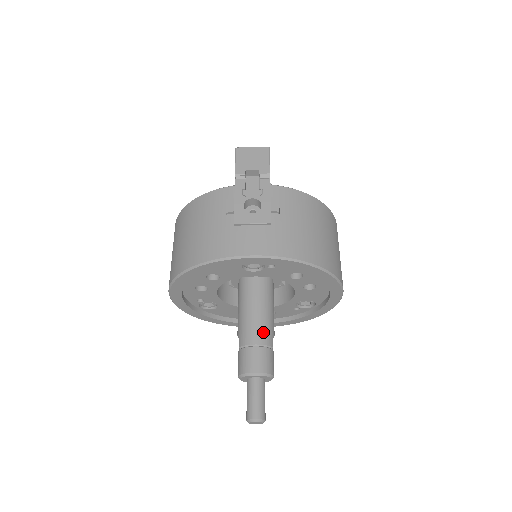
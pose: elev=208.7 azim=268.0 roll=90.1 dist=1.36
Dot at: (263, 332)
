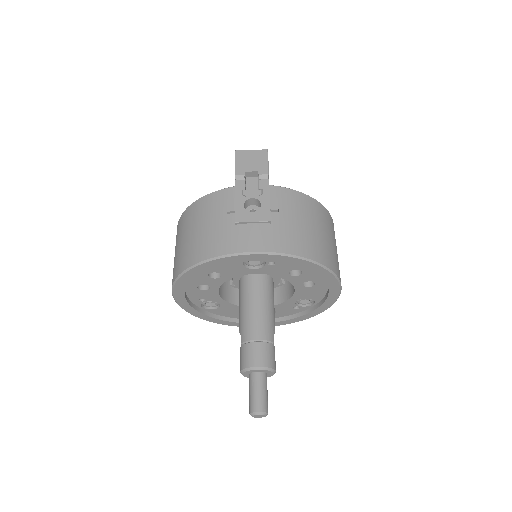
Dot at: (264, 328)
